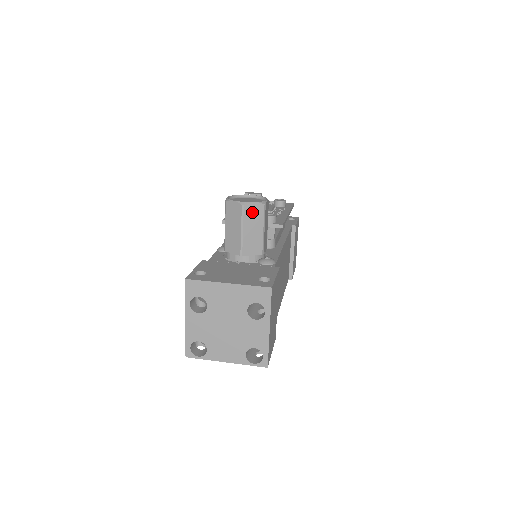
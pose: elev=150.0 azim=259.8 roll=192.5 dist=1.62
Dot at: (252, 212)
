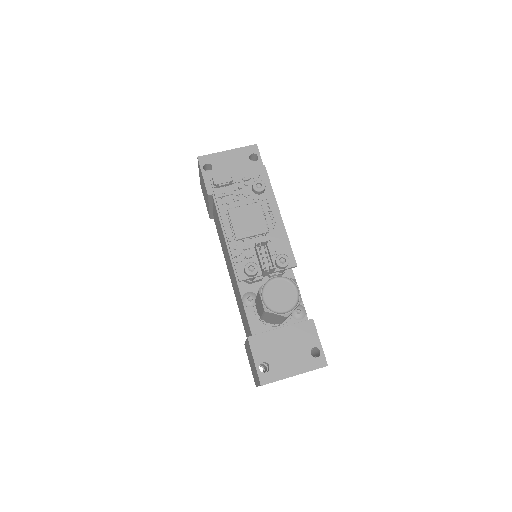
Dot at: occluded
